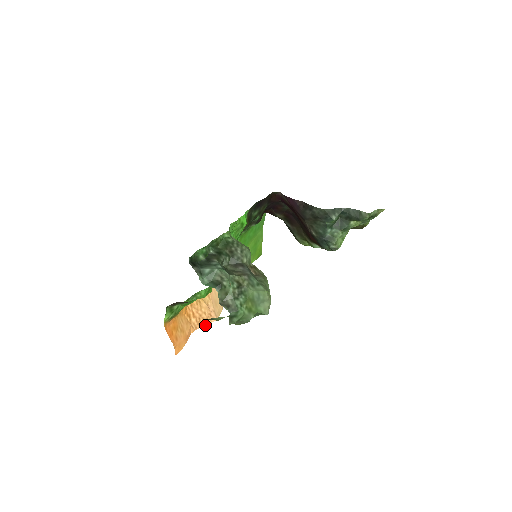
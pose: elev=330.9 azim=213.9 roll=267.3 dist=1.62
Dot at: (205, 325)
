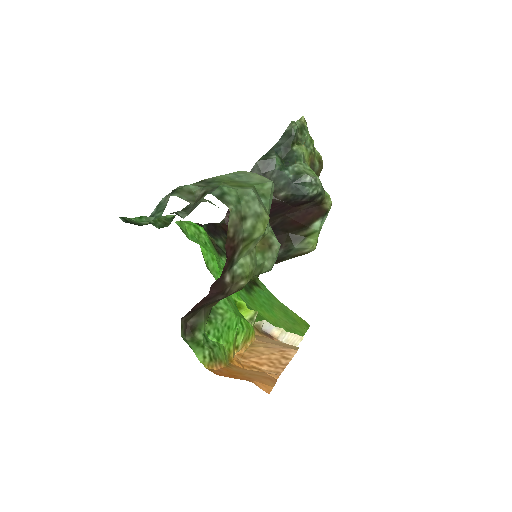
Dot at: (287, 364)
